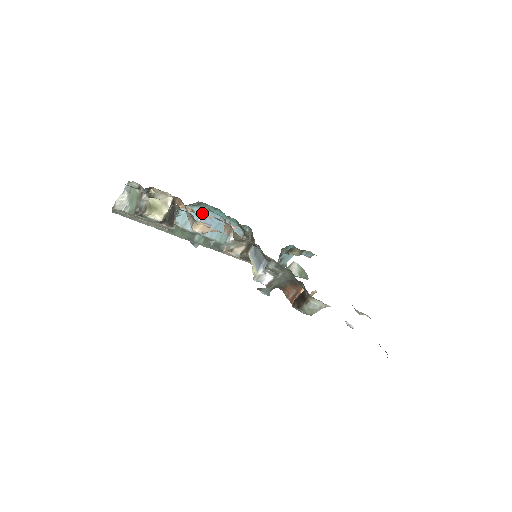
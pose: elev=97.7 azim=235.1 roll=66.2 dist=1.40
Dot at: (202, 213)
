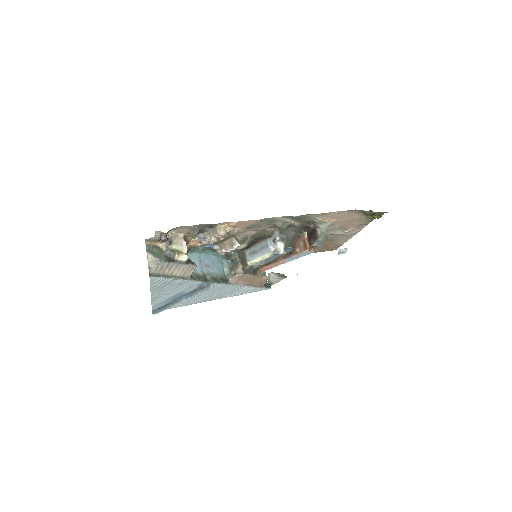
Dot at: occluded
